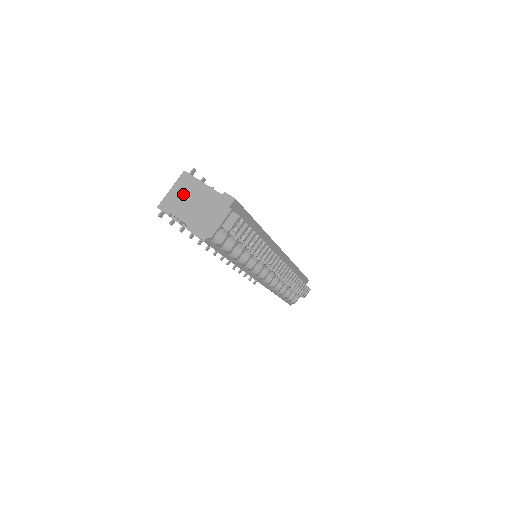
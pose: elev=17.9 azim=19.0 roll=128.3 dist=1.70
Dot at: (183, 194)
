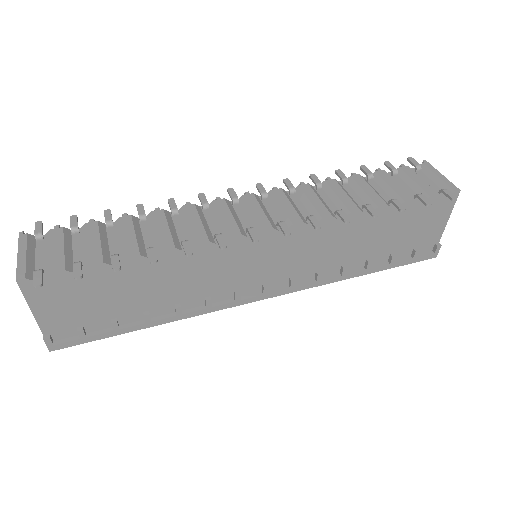
Dot at: occluded
